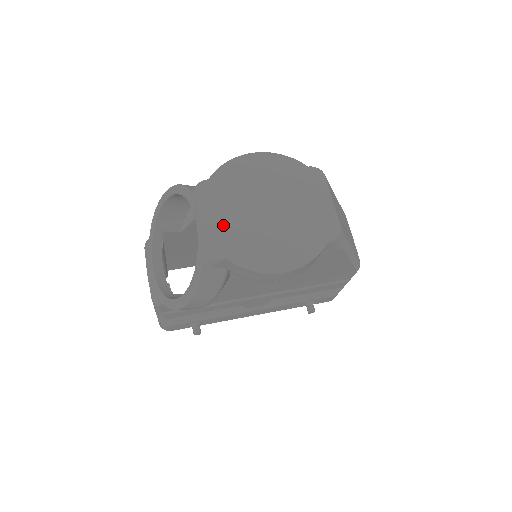
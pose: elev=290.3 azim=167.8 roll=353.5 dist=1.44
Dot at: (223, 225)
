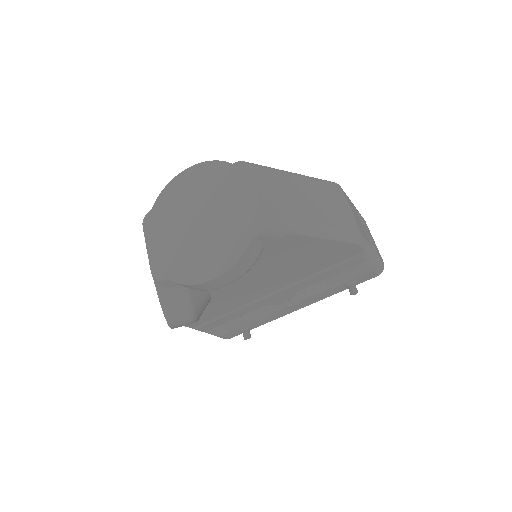
Dot at: (163, 248)
